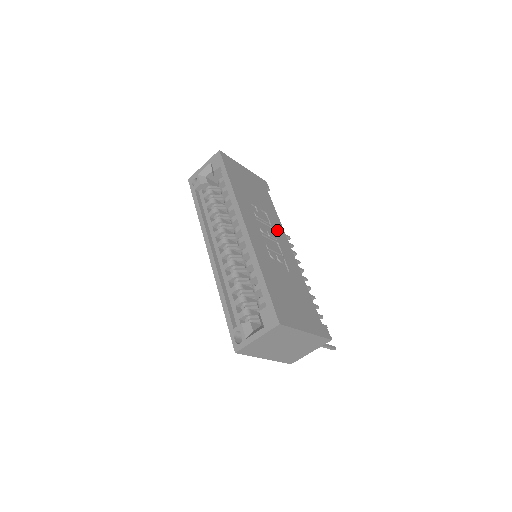
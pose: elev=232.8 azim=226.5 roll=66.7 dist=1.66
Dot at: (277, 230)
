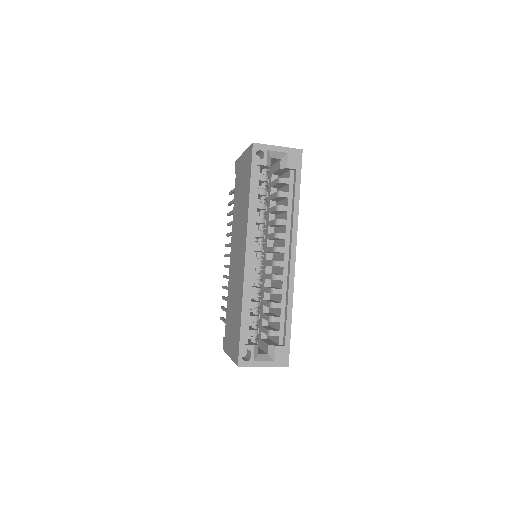
Dot at: occluded
